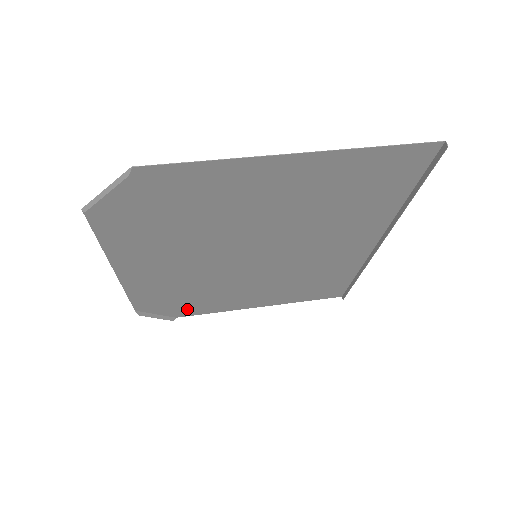
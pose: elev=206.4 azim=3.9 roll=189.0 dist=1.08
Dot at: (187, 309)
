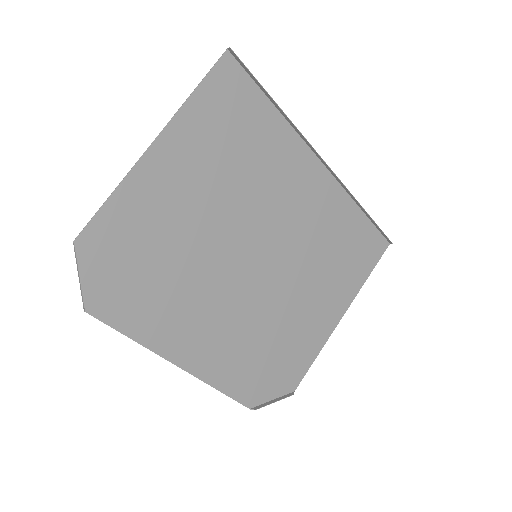
Dot at: (289, 371)
